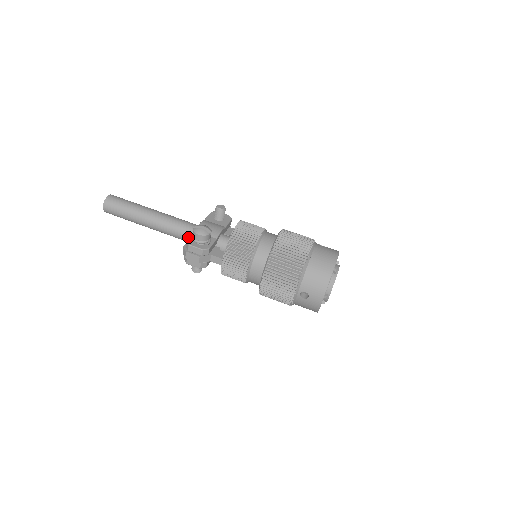
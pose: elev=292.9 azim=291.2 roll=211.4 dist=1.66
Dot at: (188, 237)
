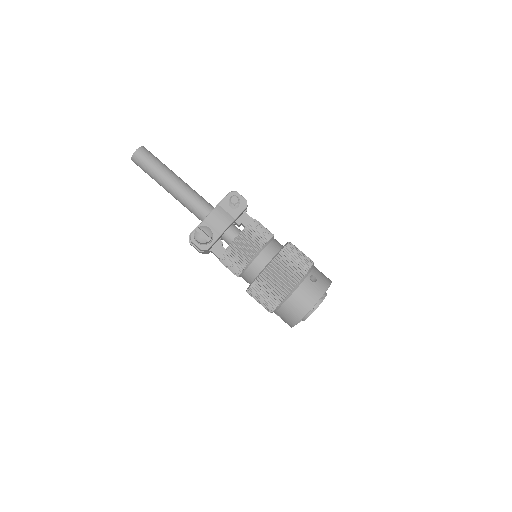
Dot at: (199, 219)
